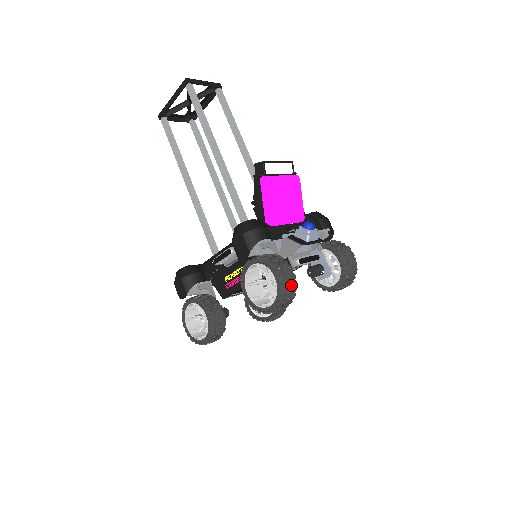
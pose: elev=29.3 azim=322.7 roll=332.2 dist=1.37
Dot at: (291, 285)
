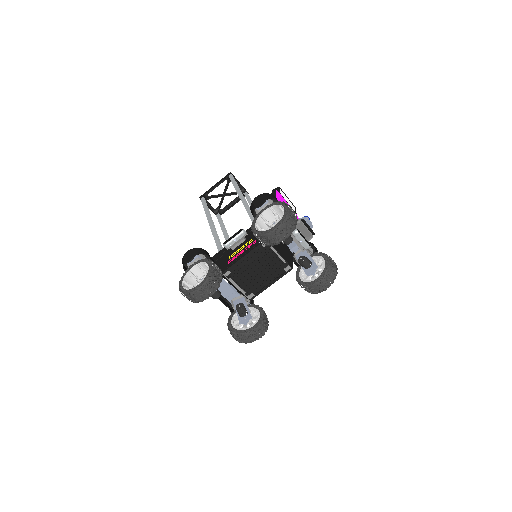
Dot at: (294, 217)
